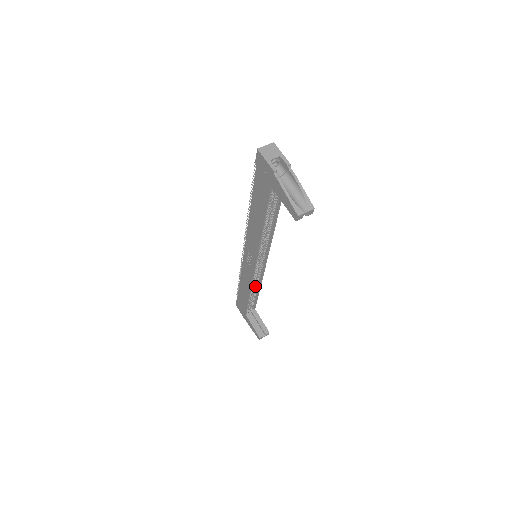
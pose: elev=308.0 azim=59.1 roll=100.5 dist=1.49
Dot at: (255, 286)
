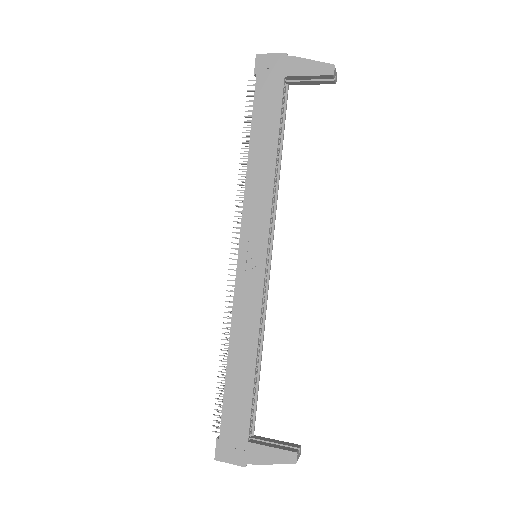
Dot at: occluded
